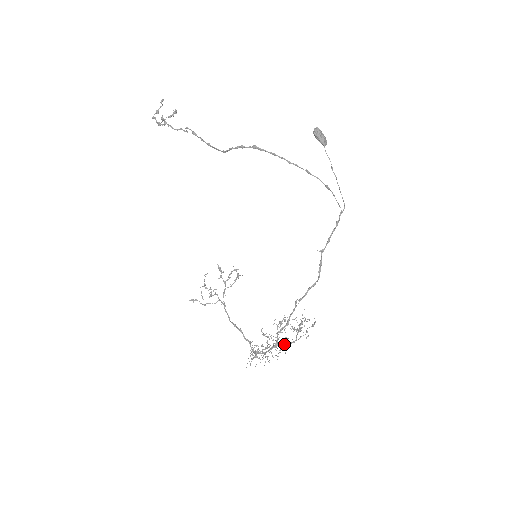
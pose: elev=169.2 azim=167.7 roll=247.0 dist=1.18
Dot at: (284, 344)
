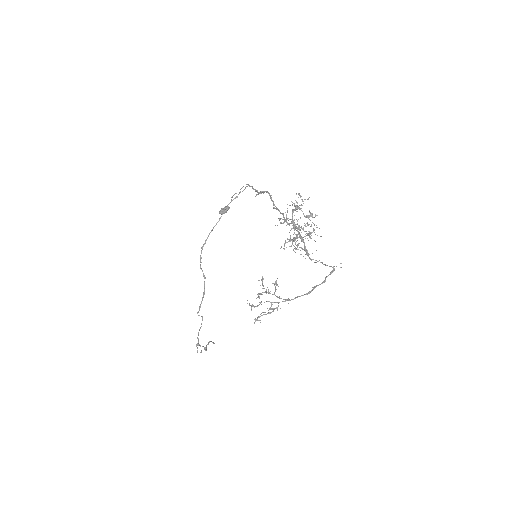
Dot at: (292, 214)
